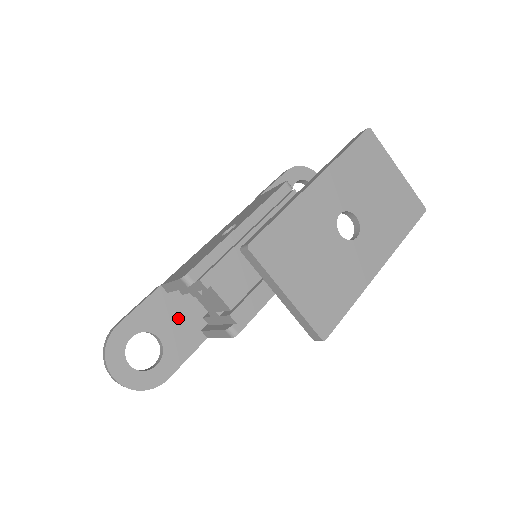
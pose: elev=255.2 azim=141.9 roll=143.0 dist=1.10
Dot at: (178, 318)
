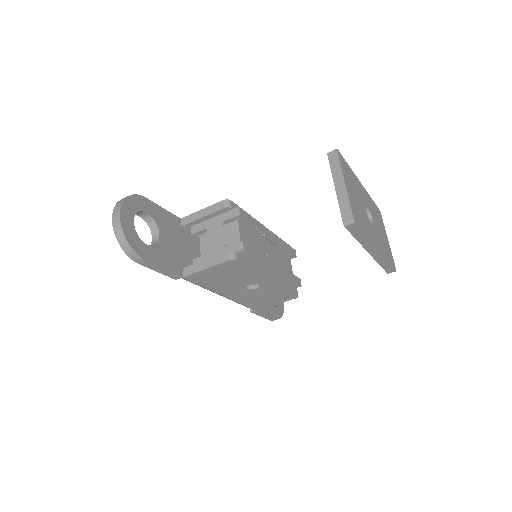
Dot at: (176, 244)
